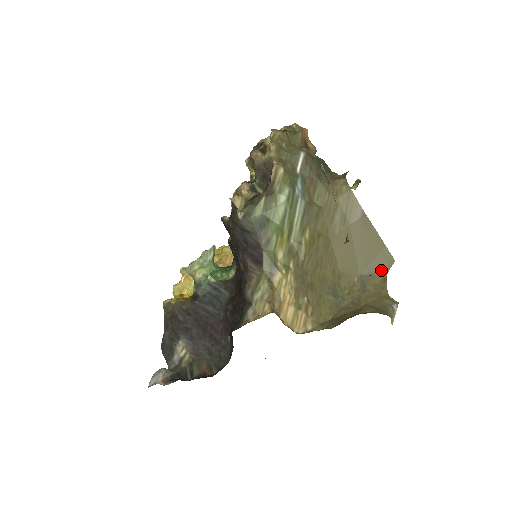
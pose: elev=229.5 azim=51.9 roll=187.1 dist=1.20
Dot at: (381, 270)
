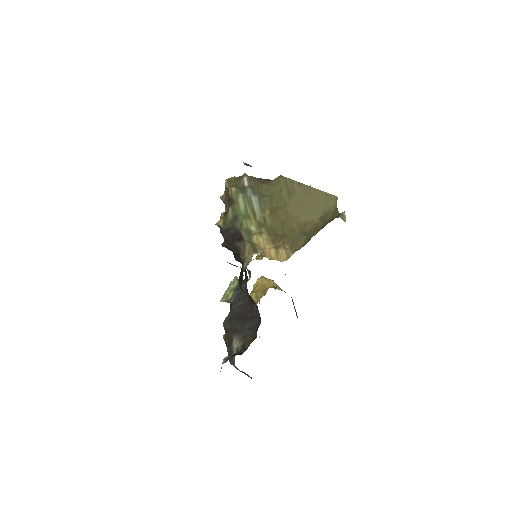
Dot at: (332, 207)
